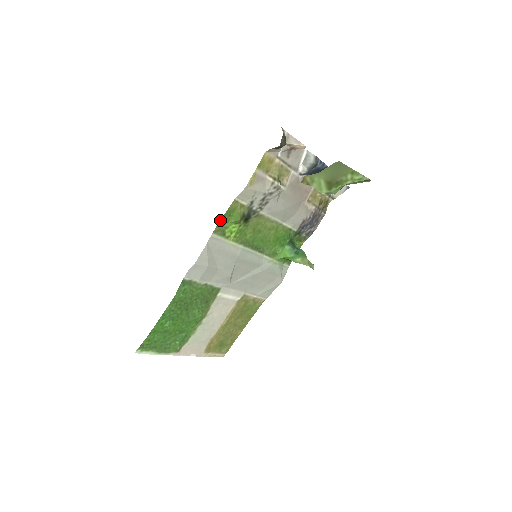
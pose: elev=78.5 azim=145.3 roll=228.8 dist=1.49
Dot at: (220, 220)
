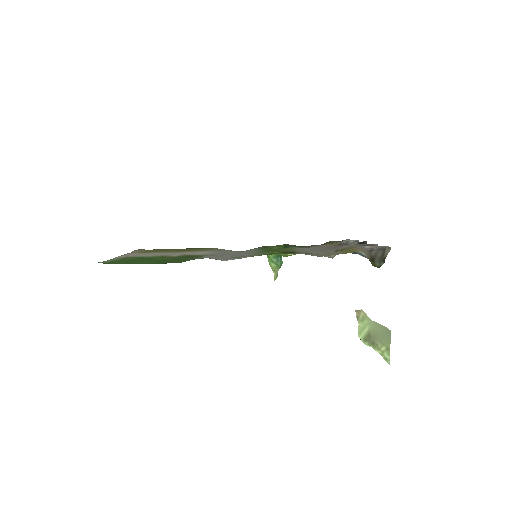
Dot at: occluded
